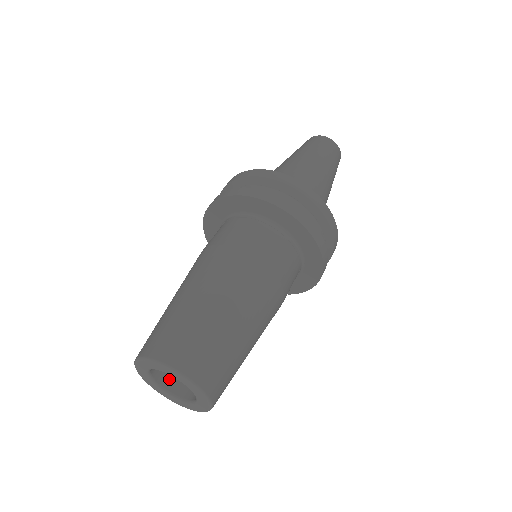
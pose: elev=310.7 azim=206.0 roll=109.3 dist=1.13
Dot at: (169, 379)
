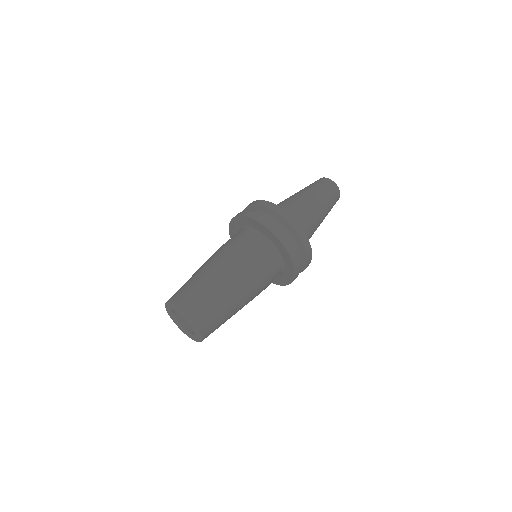
Dot at: occluded
